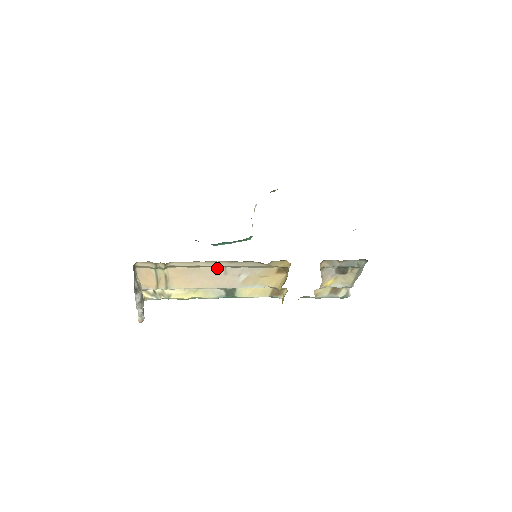
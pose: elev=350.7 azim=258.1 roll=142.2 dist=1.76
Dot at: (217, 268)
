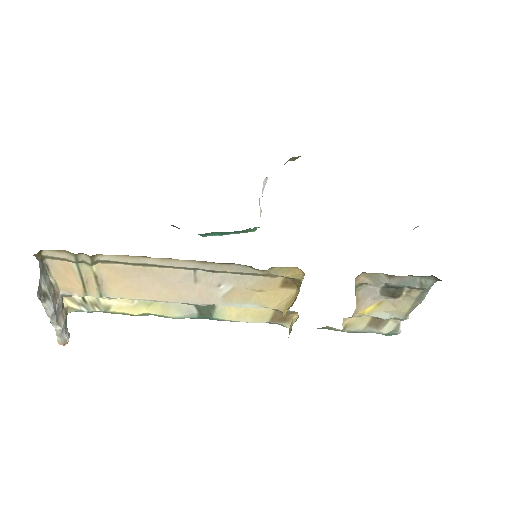
Dot at: (181, 270)
